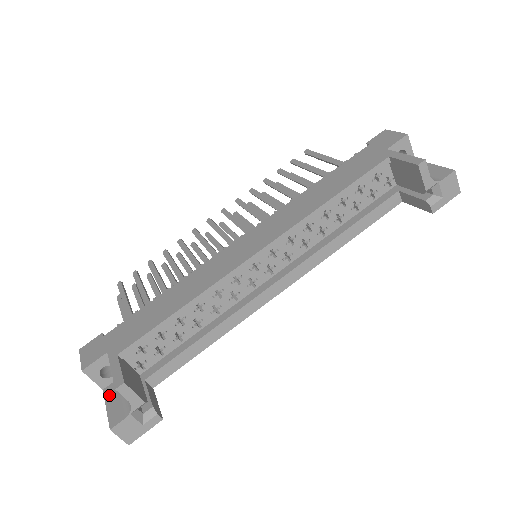
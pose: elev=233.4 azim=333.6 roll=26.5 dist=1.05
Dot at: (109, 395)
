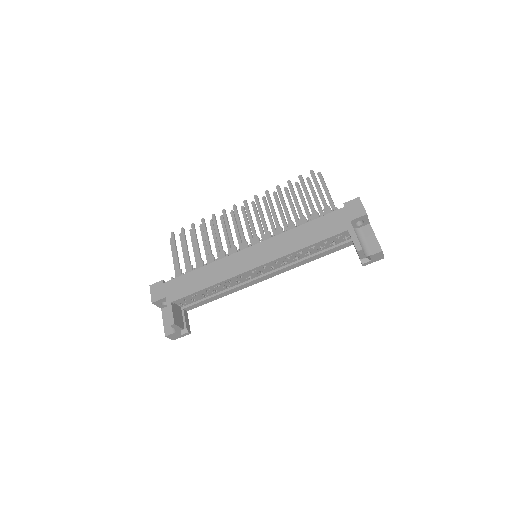
Dot at: (165, 314)
